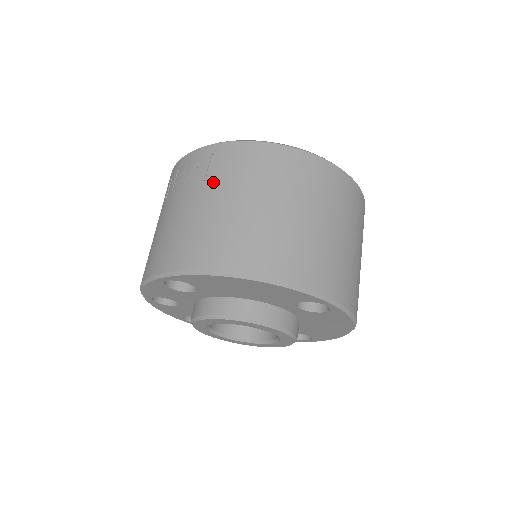
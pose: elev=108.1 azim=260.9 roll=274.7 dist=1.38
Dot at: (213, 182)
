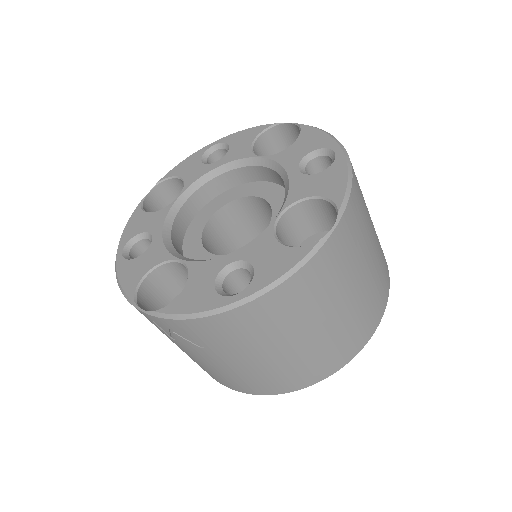
Dot at: (212, 350)
